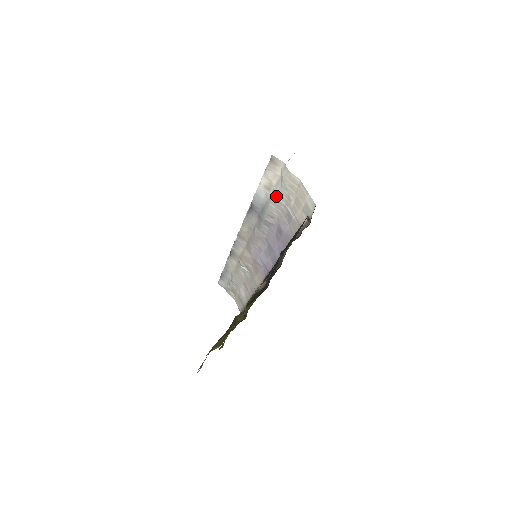
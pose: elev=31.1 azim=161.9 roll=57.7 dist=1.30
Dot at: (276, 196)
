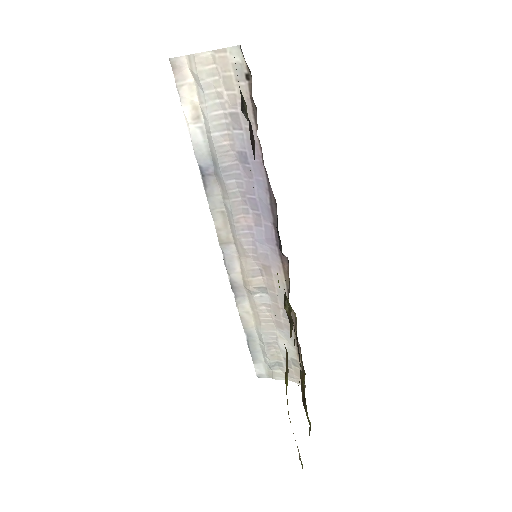
Dot at: (208, 113)
